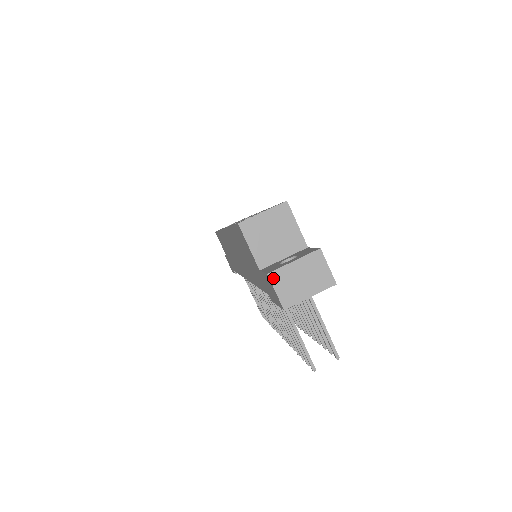
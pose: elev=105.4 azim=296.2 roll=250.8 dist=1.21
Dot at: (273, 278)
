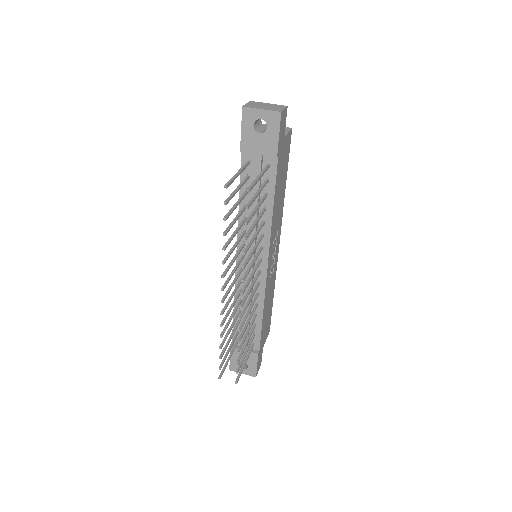
Dot at: (251, 102)
